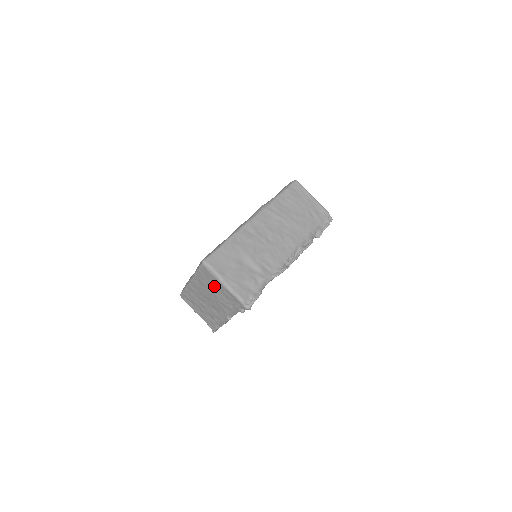
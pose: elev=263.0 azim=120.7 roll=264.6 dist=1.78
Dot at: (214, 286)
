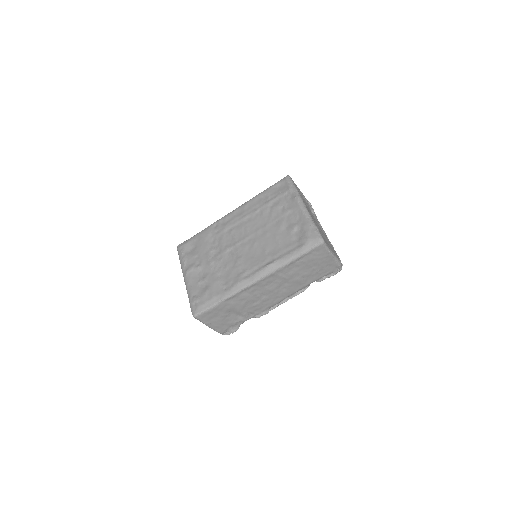
Dot at: occluded
